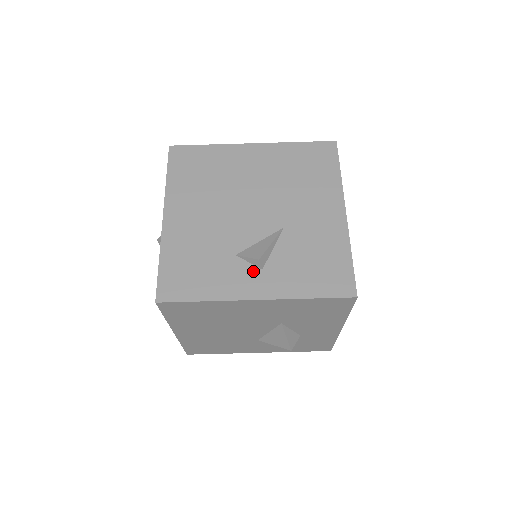
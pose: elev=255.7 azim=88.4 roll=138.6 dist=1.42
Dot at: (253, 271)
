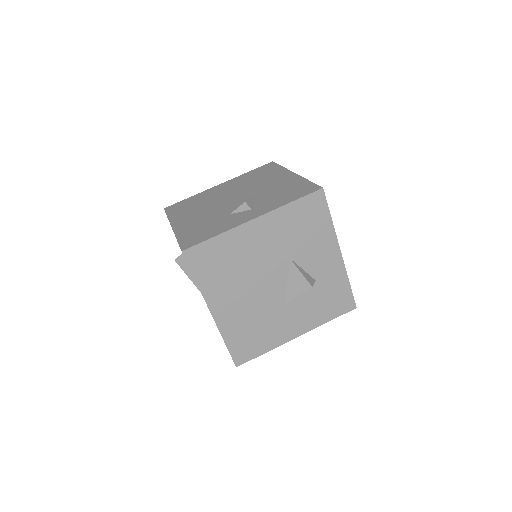
Dot at: (245, 213)
